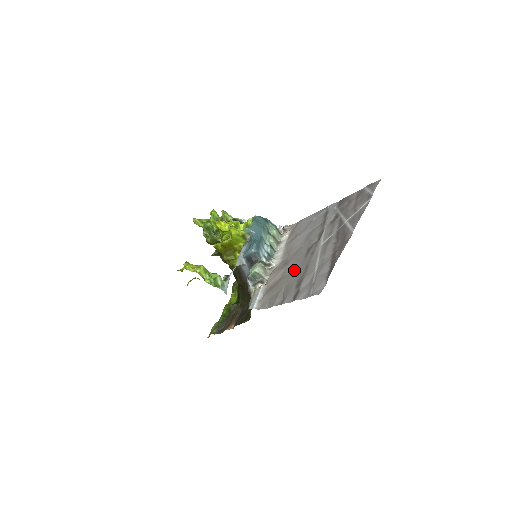
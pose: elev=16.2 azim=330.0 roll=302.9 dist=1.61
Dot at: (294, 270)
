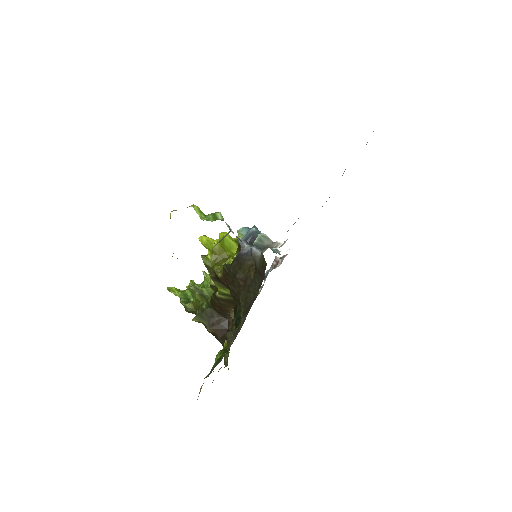
Dot at: occluded
